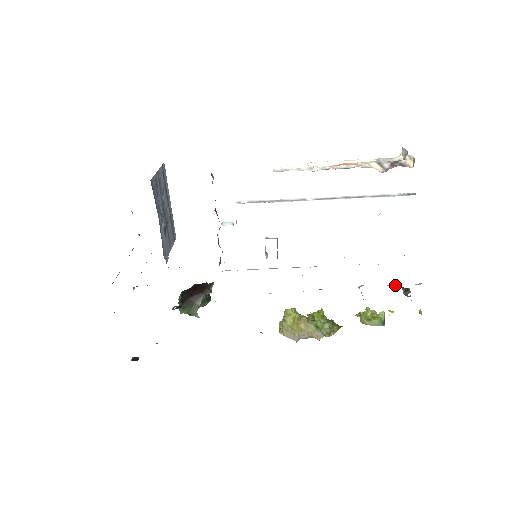
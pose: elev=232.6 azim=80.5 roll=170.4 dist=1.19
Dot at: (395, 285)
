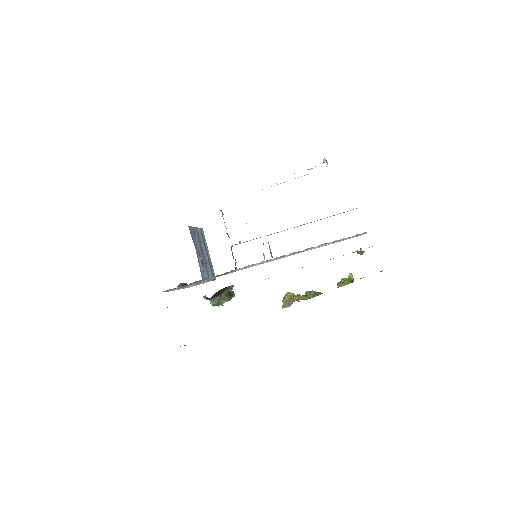
Dot at: (353, 252)
